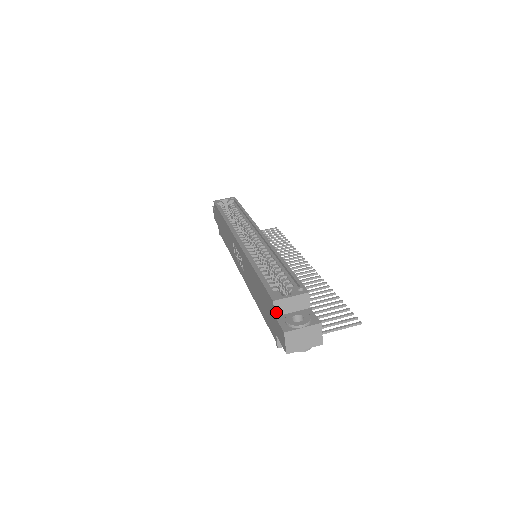
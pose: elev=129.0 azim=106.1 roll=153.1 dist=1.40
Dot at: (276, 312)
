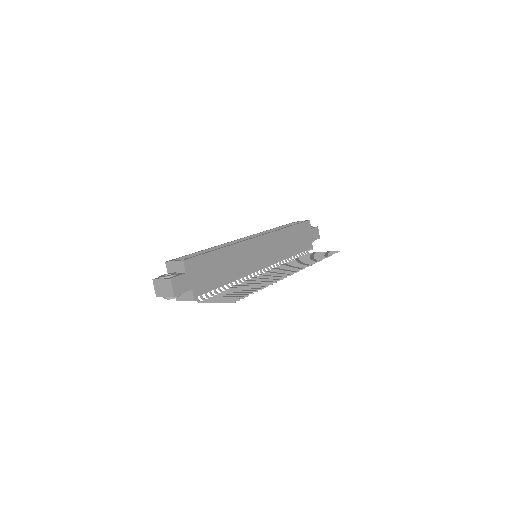
Dot at: (168, 271)
